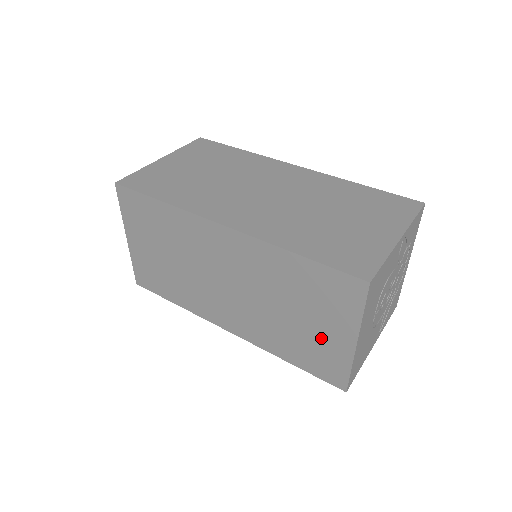
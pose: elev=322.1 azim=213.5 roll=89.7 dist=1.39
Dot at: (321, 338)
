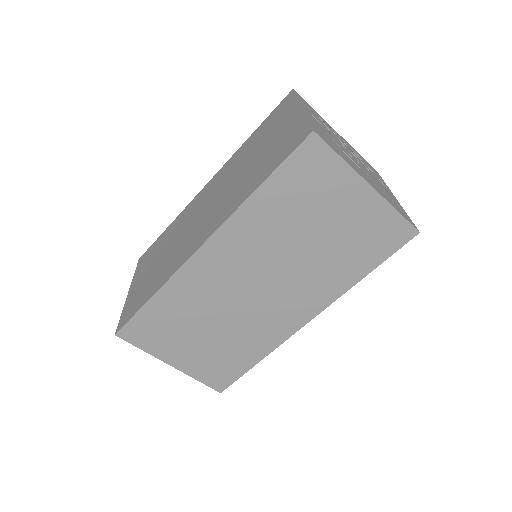
Dot at: (351, 221)
